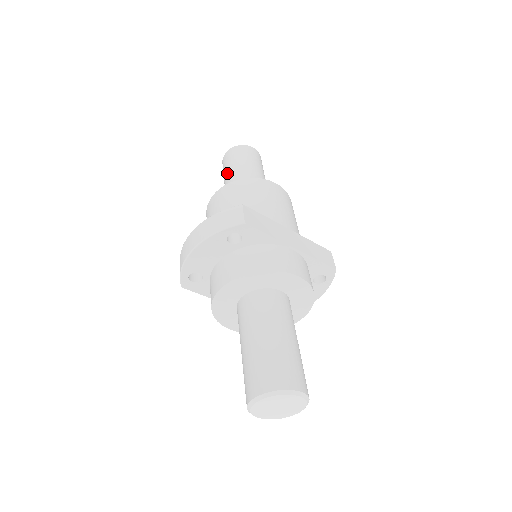
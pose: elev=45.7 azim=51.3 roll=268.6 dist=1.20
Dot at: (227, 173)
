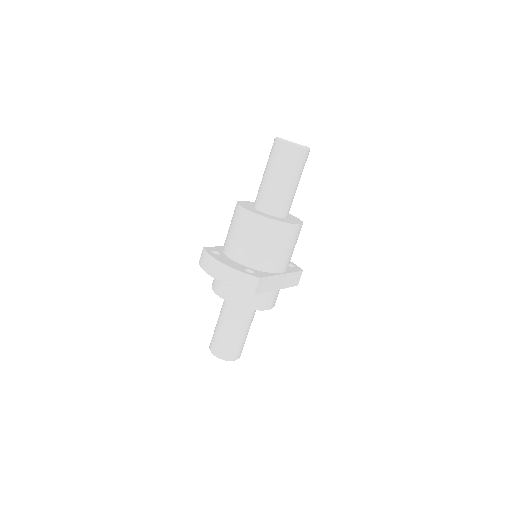
Dot at: (272, 171)
